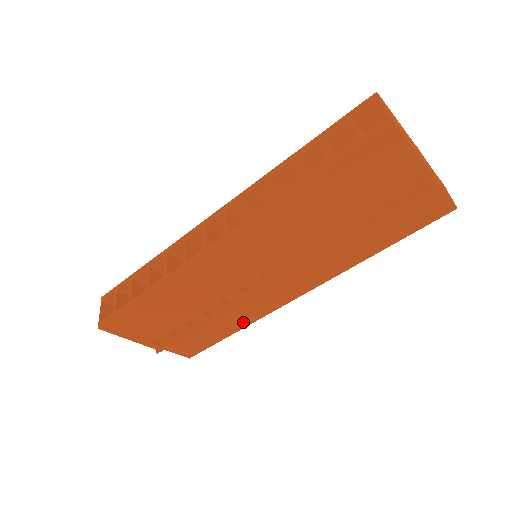
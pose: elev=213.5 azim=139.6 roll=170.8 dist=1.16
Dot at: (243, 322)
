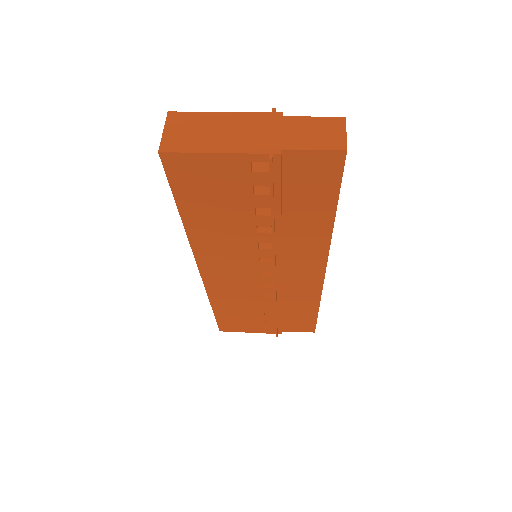
Dot at: (311, 302)
